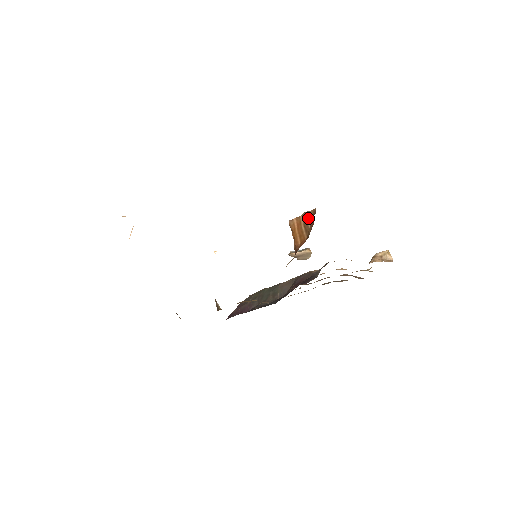
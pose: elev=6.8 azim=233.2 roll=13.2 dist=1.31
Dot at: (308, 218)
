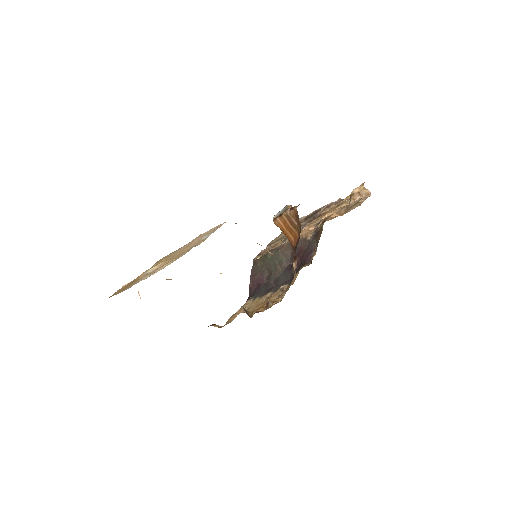
Dot at: (292, 217)
